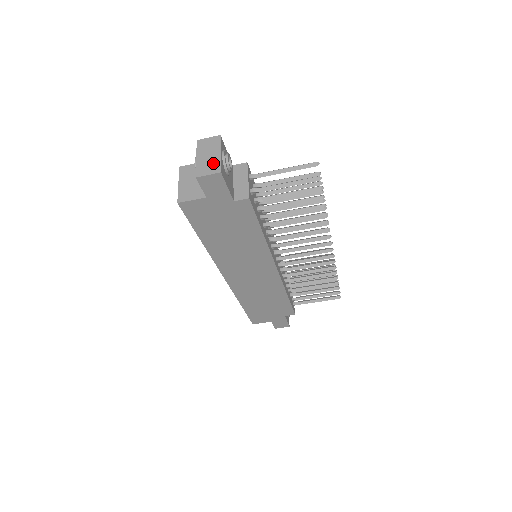
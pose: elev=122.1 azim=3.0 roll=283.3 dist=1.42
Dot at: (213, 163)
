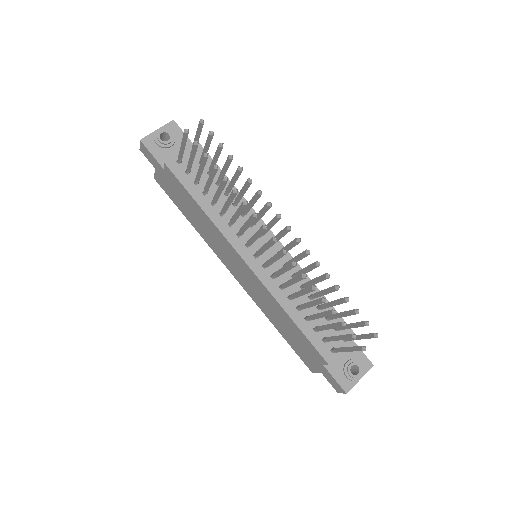
Dot at: (149, 137)
